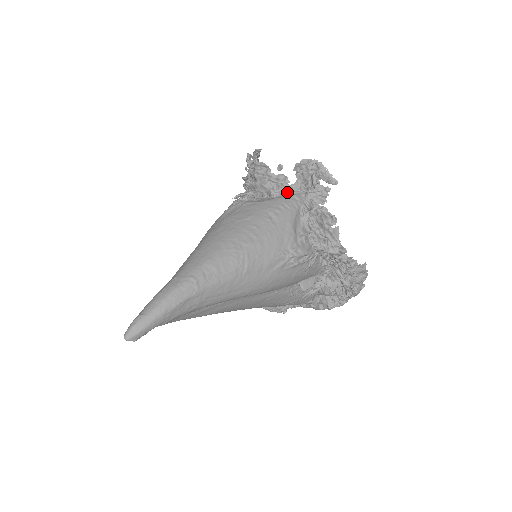
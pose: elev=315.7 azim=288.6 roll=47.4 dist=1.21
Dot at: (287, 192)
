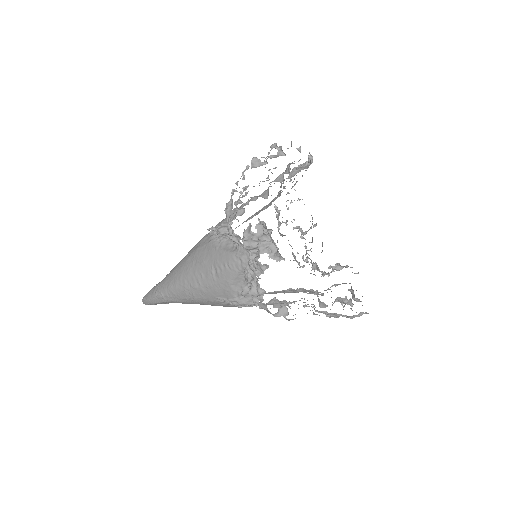
Dot at: (238, 249)
